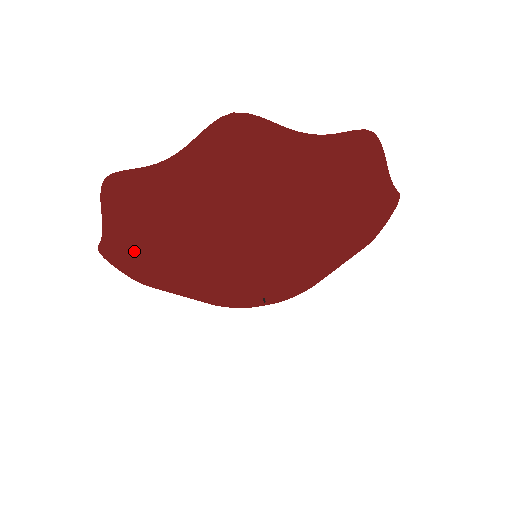
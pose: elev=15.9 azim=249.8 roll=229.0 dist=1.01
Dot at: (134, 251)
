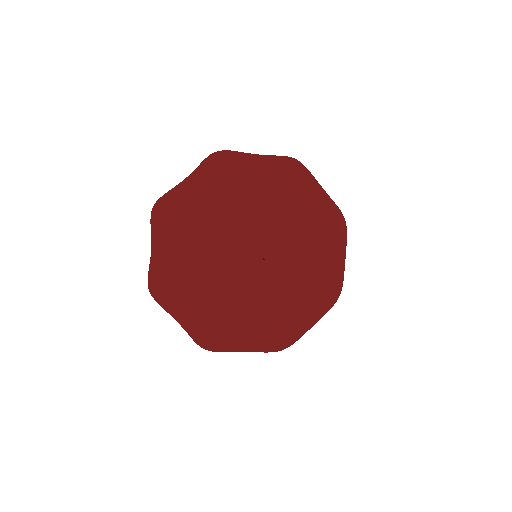
Dot at: (171, 255)
